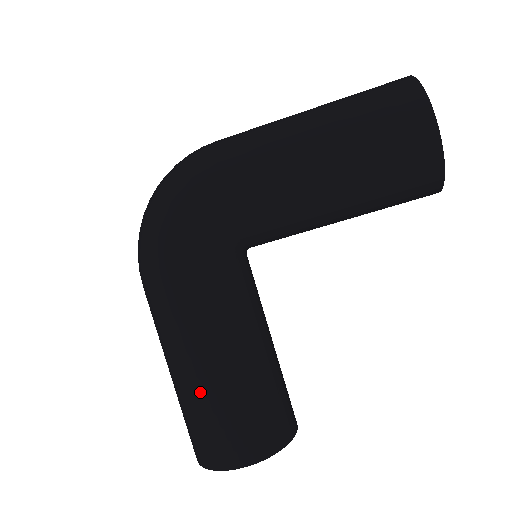
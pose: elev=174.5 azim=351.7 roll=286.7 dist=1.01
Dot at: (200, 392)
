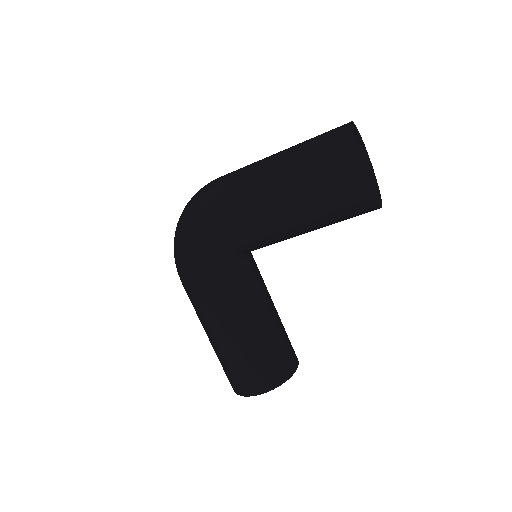
Dot at: (226, 351)
